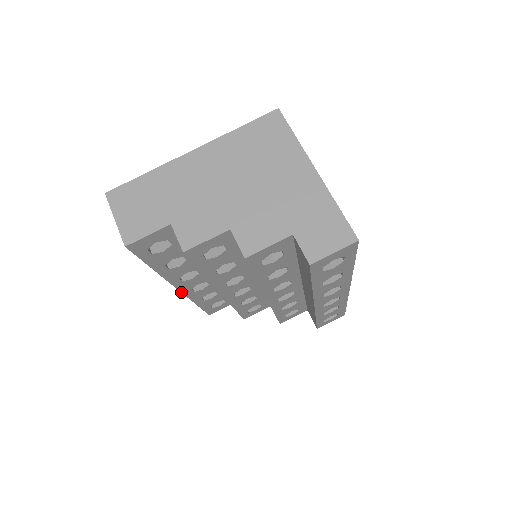
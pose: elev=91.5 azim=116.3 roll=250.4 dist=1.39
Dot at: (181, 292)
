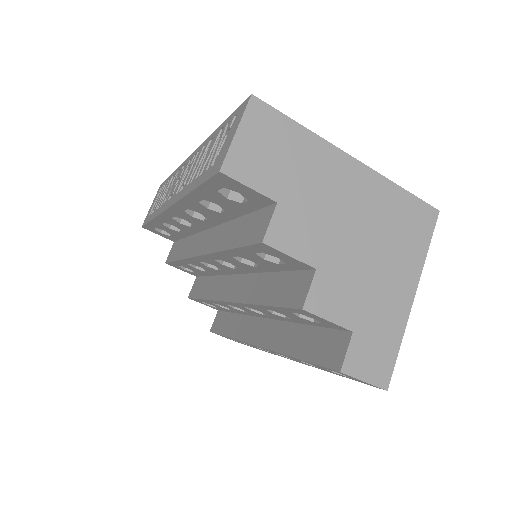
Dot at: (165, 210)
